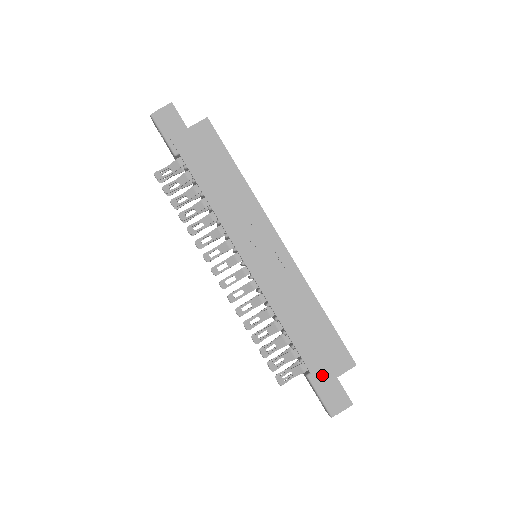
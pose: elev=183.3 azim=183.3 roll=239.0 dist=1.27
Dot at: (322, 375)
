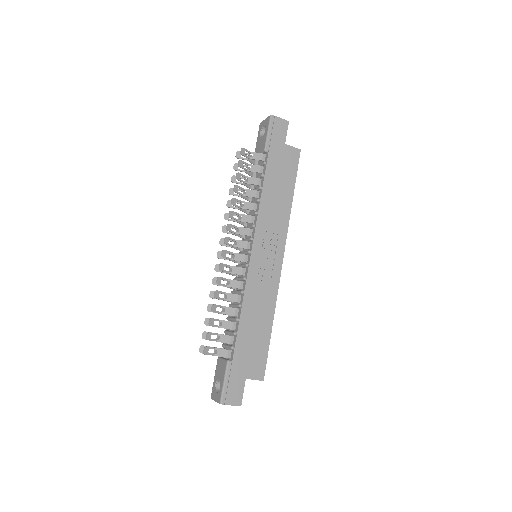
Dot at: (238, 369)
